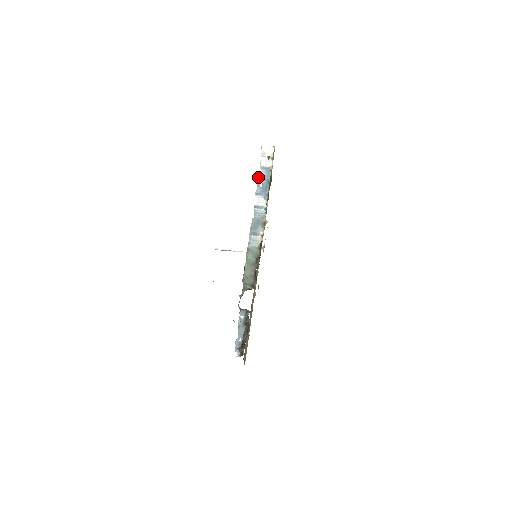
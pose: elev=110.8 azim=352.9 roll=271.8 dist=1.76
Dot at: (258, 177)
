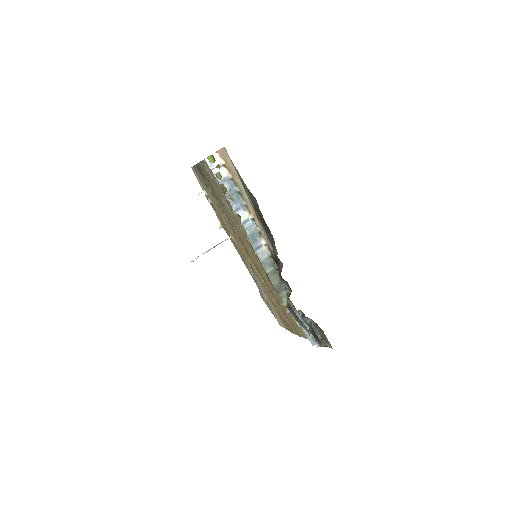
Dot at: (226, 194)
